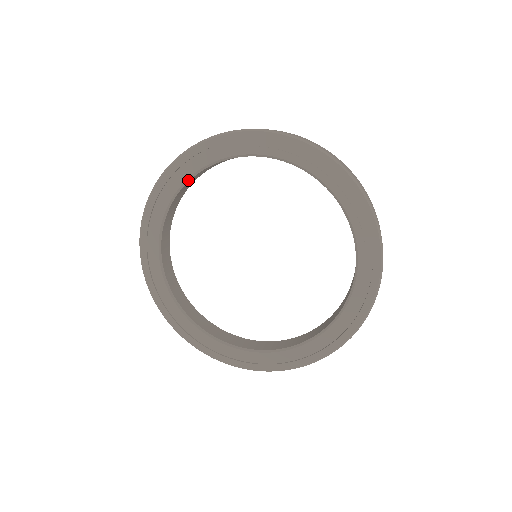
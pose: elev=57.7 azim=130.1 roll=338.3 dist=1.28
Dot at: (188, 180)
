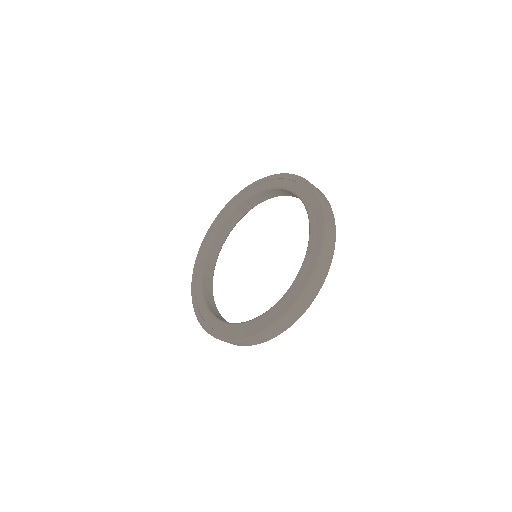
Dot at: (213, 237)
